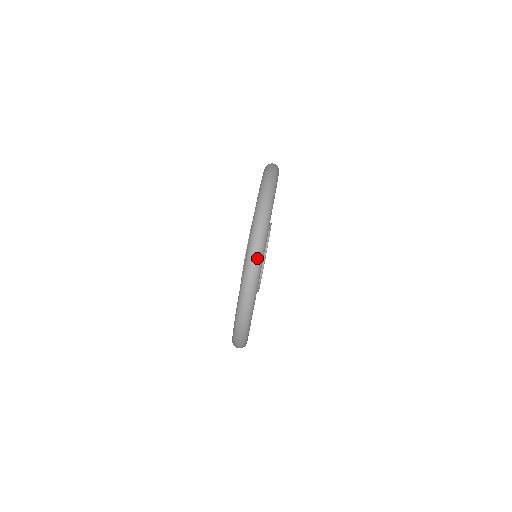
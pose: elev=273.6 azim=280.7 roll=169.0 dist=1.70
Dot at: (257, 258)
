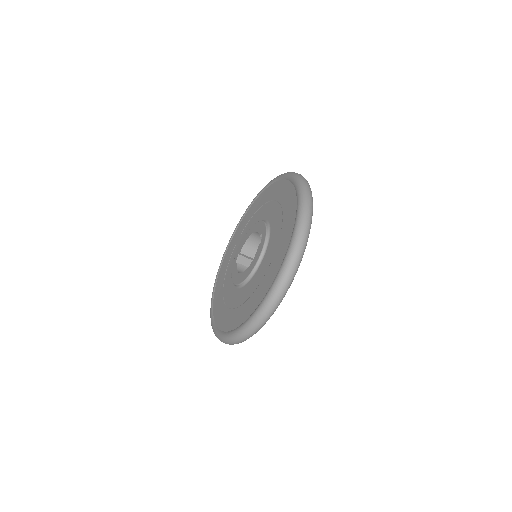
Dot at: occluded
